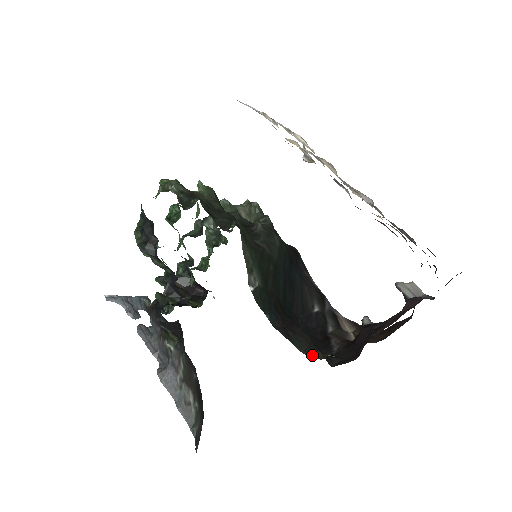
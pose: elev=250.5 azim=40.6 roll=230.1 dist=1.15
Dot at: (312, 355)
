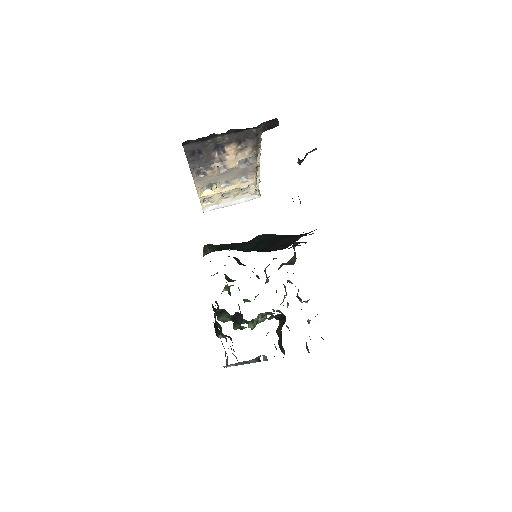
Dot at: occluded
